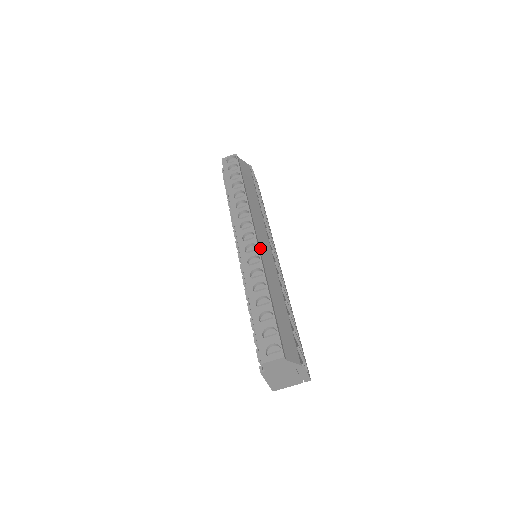
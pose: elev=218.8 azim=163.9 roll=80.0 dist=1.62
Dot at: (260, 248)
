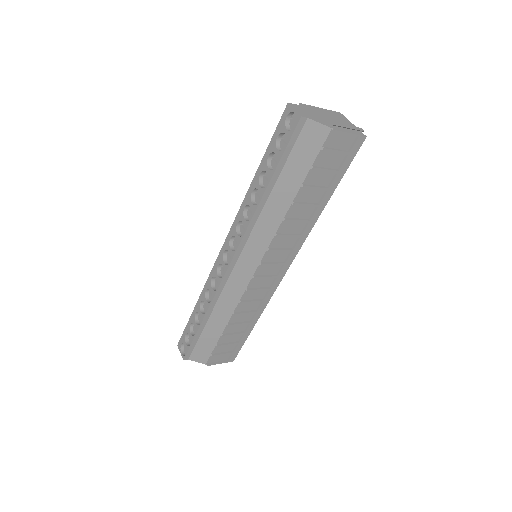
Dot at: (231, 275)
